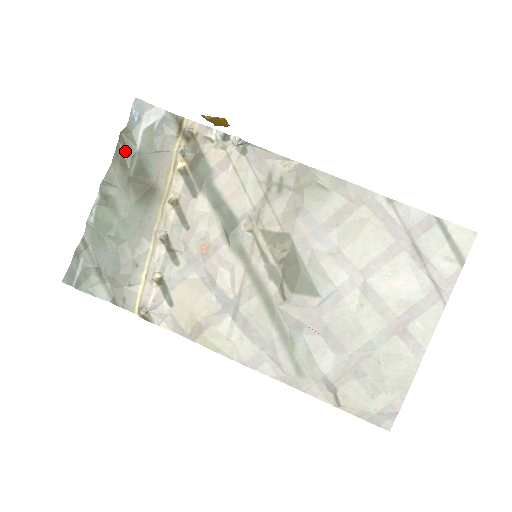
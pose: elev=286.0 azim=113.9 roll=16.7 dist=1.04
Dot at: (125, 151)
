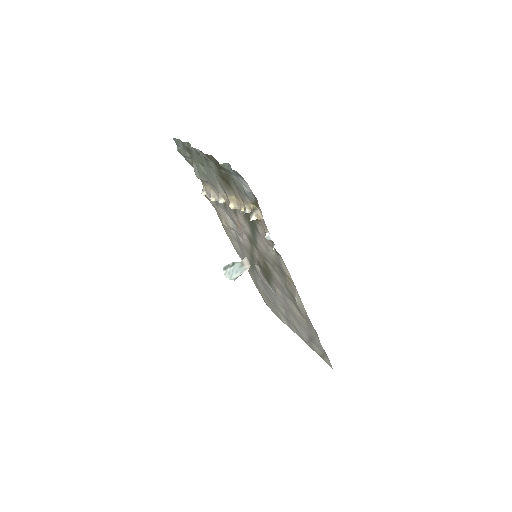
Dot at: occluded
